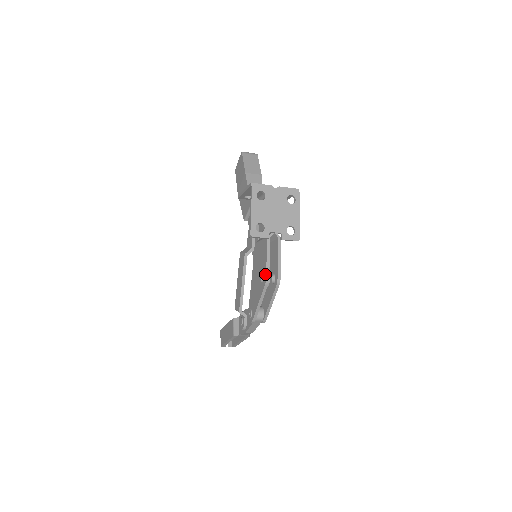
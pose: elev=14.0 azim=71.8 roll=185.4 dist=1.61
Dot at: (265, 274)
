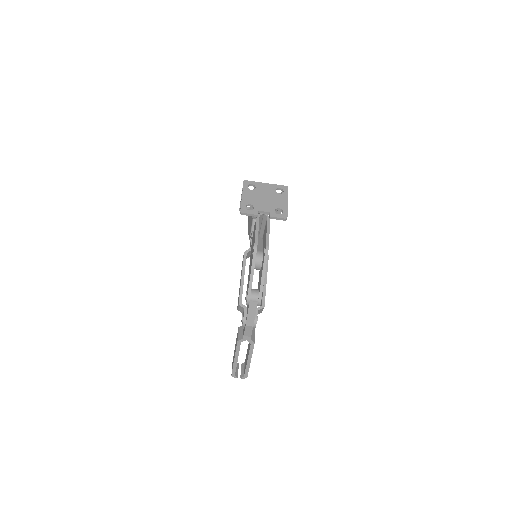
Dot at: (254, 243)
